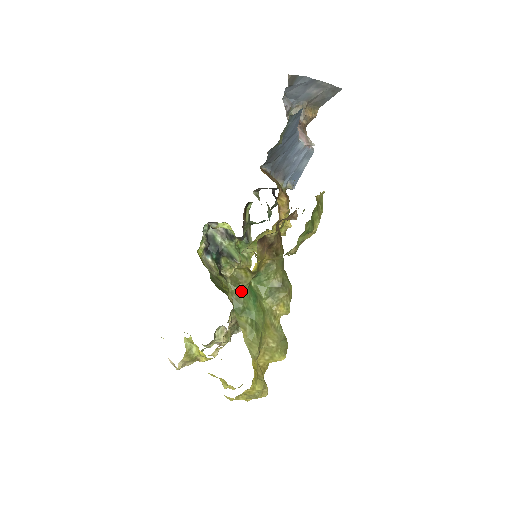
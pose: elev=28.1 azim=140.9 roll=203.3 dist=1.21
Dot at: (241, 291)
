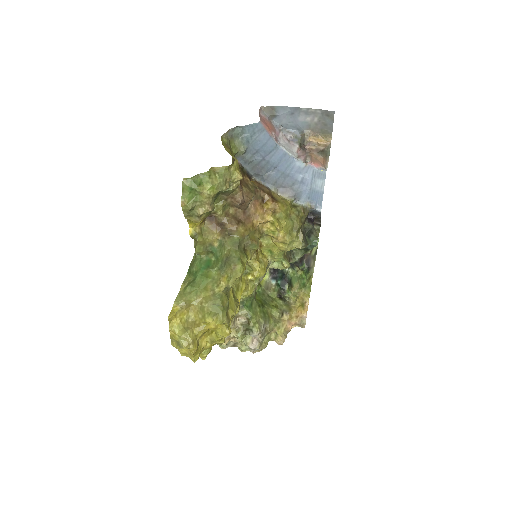
Dot at: (197, 260)
